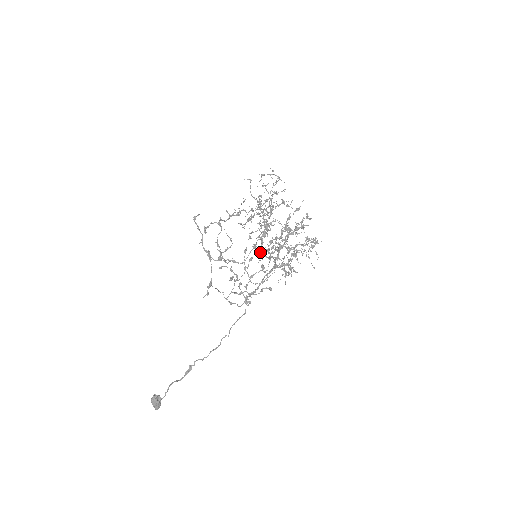
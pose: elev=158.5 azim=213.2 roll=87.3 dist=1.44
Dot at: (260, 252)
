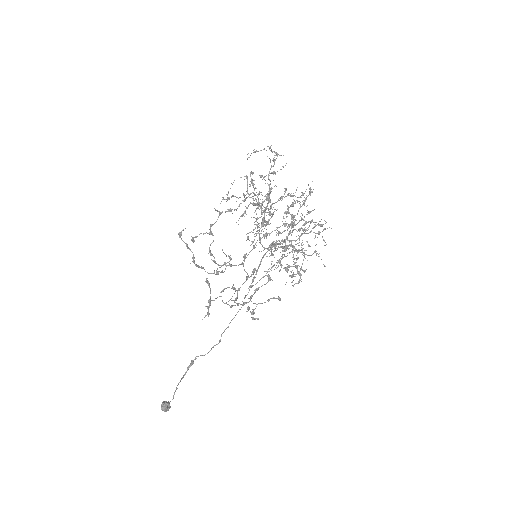
Dot at: occluded
